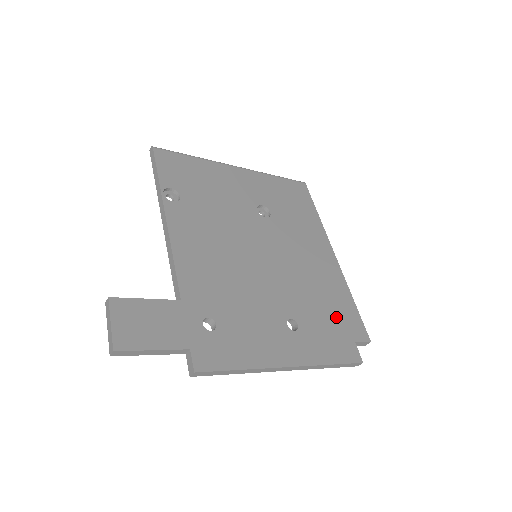
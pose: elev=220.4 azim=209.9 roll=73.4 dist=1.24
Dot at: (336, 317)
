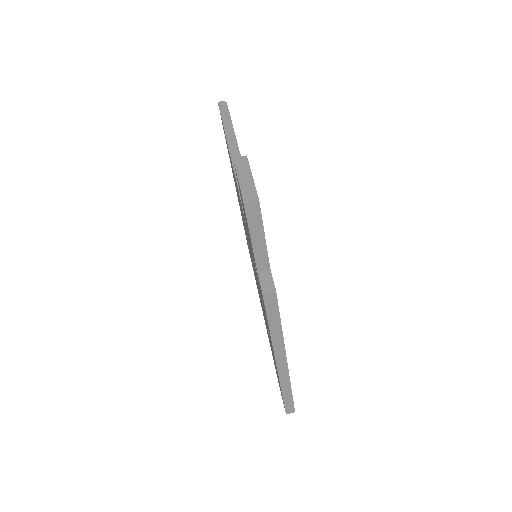
Dot at: occluded
